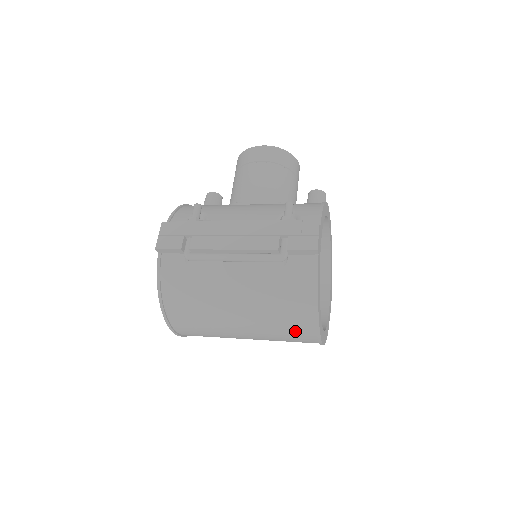
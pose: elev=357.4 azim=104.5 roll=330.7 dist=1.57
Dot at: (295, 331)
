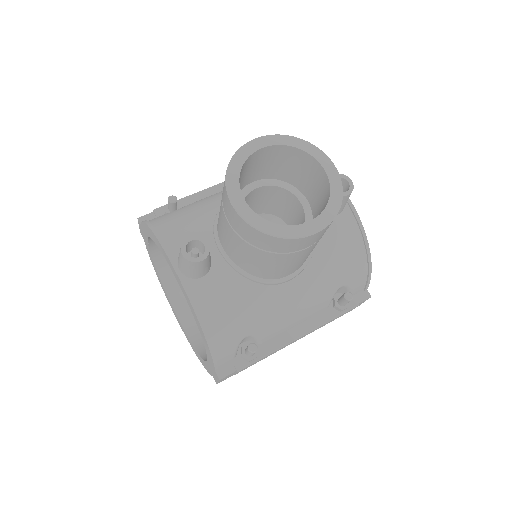
Dot at: occluded
